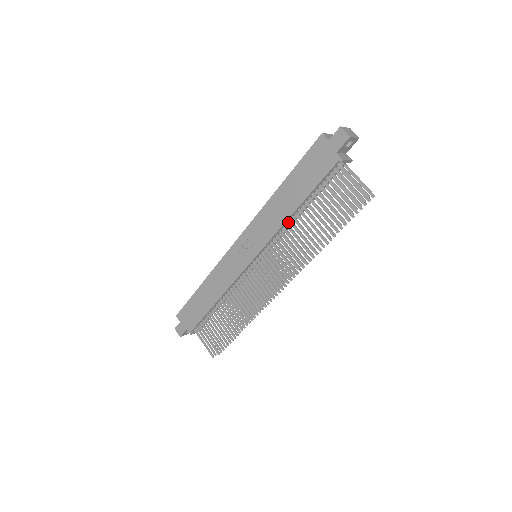
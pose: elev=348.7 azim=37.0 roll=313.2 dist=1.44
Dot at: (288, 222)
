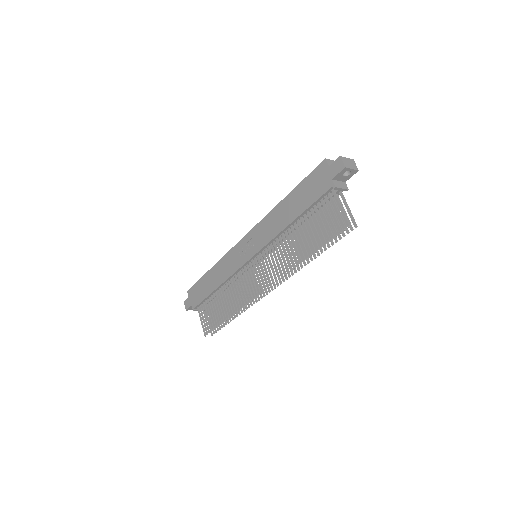
Dot at: (285, 232)
